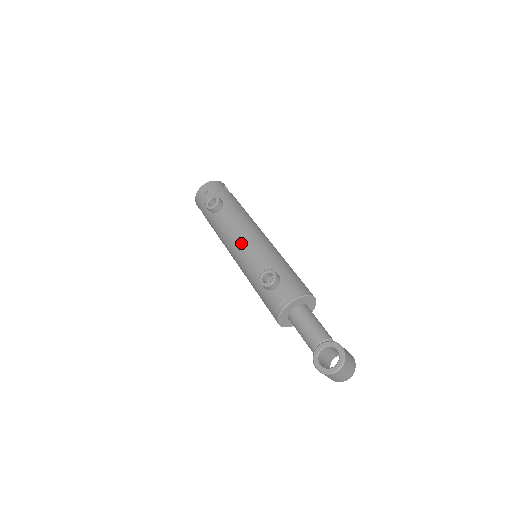
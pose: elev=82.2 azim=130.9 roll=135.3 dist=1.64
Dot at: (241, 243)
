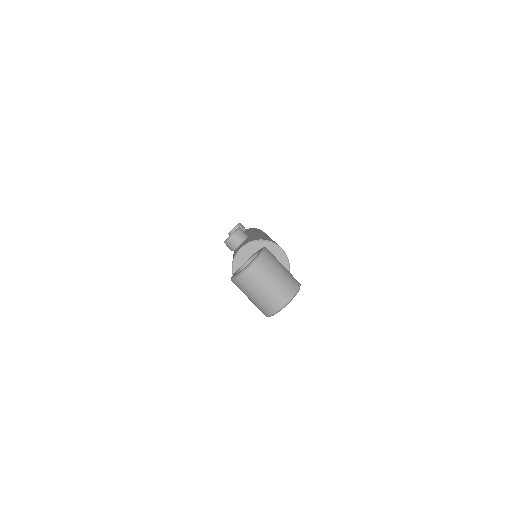
Dot at: occluded
